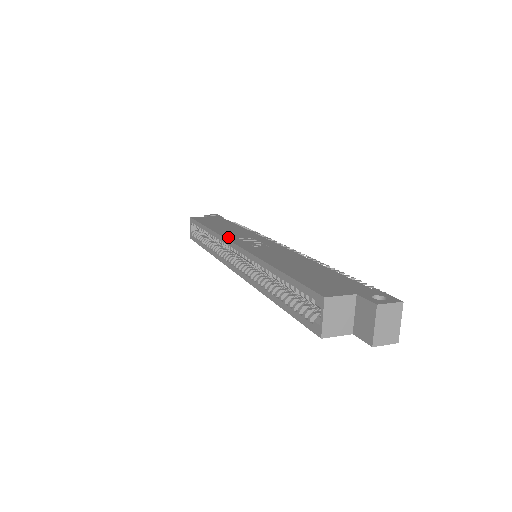
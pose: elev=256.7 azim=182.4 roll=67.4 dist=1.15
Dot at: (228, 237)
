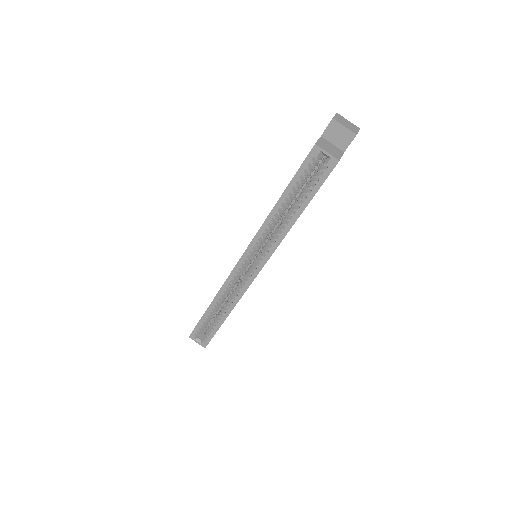
Dot at: (230, 273)
